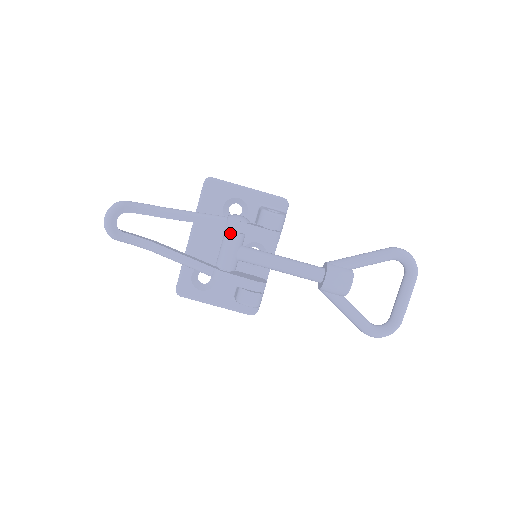
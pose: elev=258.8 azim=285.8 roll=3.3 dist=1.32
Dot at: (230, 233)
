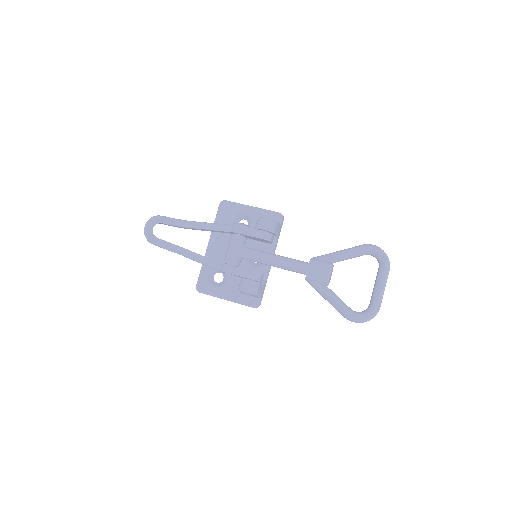
Dot at: (234, 235)
